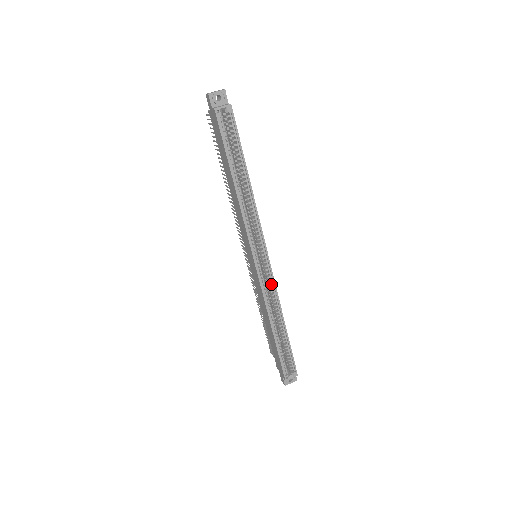
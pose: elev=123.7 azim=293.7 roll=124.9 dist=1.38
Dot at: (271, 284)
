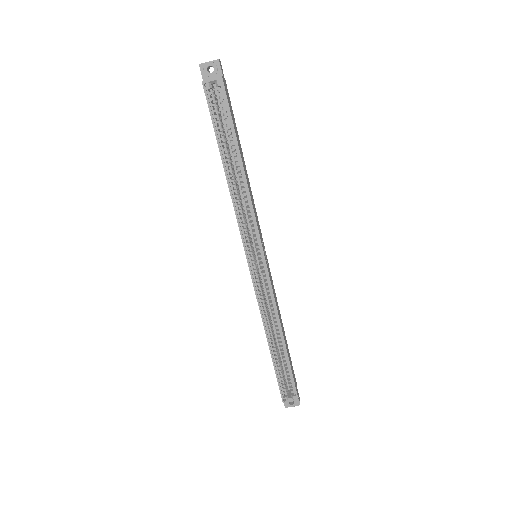
Dot at: (268, 291)
